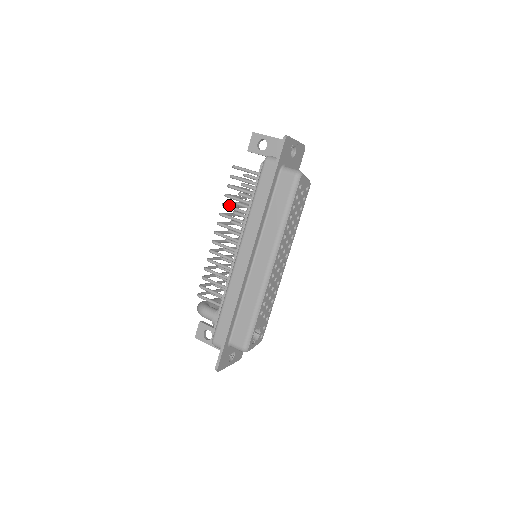
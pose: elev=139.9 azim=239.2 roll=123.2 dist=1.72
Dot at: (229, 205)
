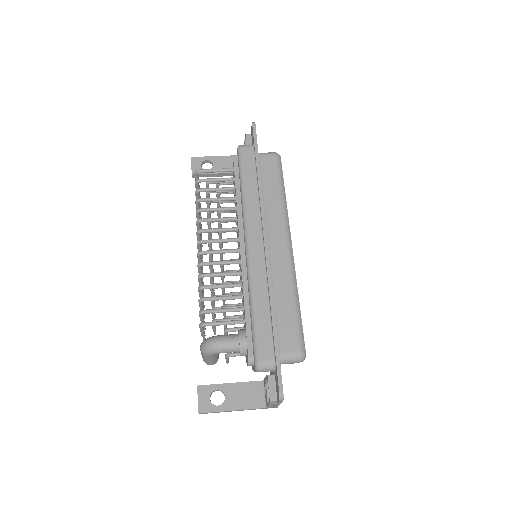
Dot at: (207, 208)
